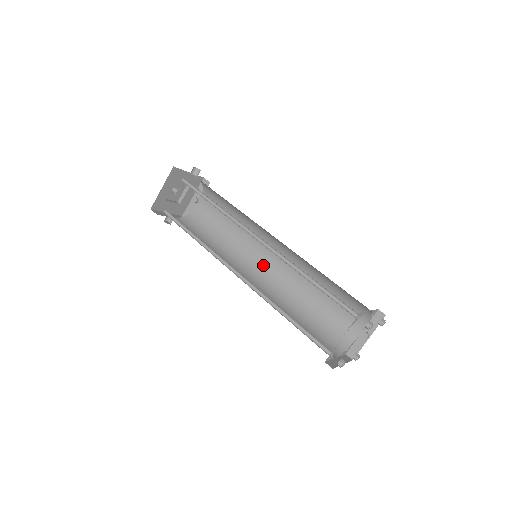
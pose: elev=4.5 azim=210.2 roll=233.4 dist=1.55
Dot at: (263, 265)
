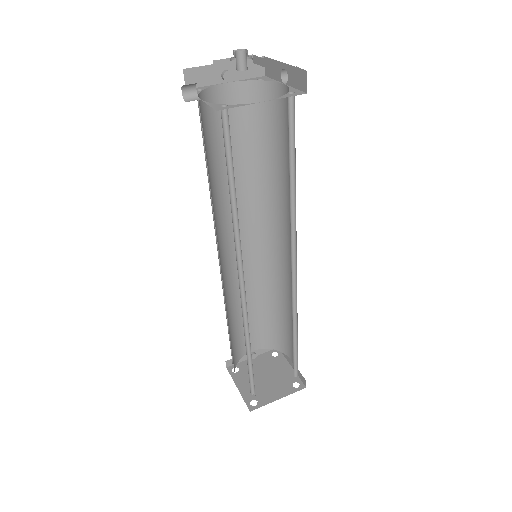
Dot at: (231, 244)
